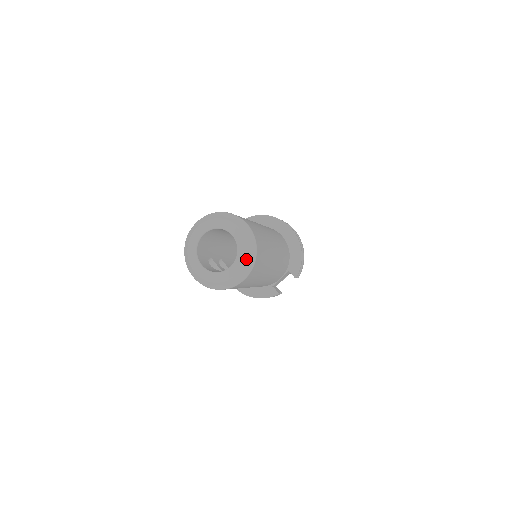
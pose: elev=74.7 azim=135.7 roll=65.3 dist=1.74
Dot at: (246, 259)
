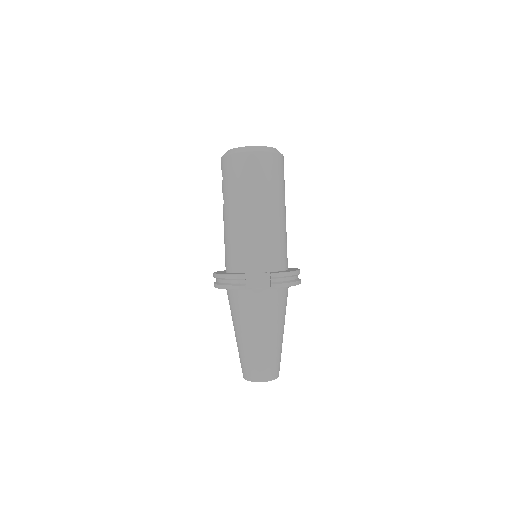
Dot at: (266, 147)
